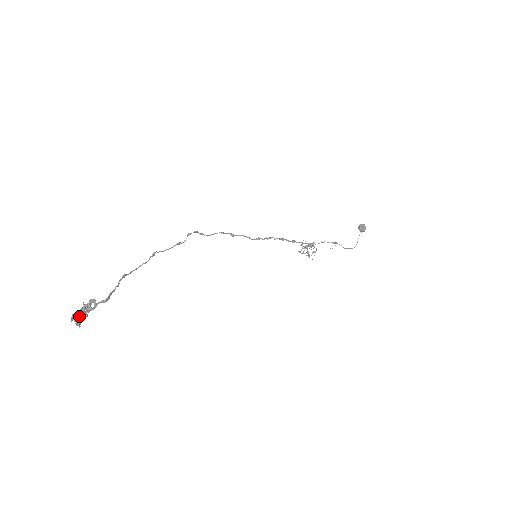
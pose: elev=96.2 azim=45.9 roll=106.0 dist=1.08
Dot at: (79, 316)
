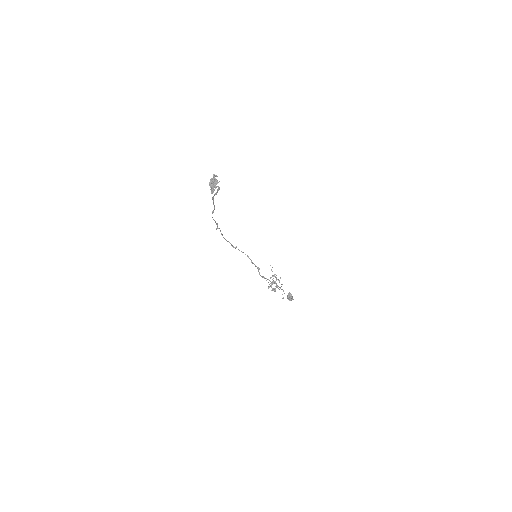
Dot at: (214, 181)
